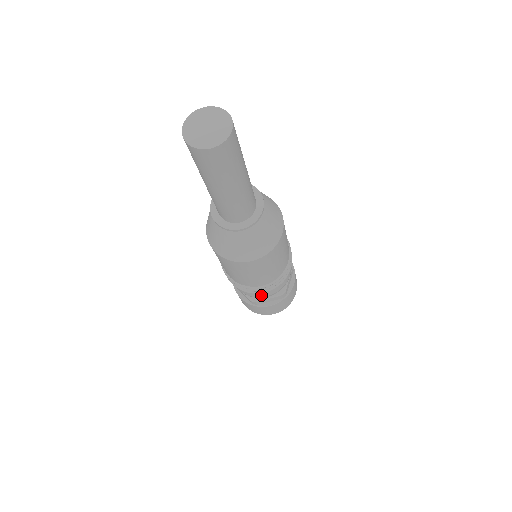
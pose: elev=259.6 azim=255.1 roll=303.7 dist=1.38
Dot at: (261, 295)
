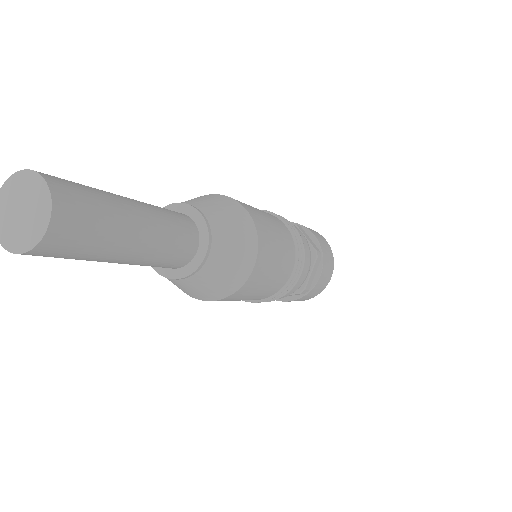
Dot at: (301, 280)
